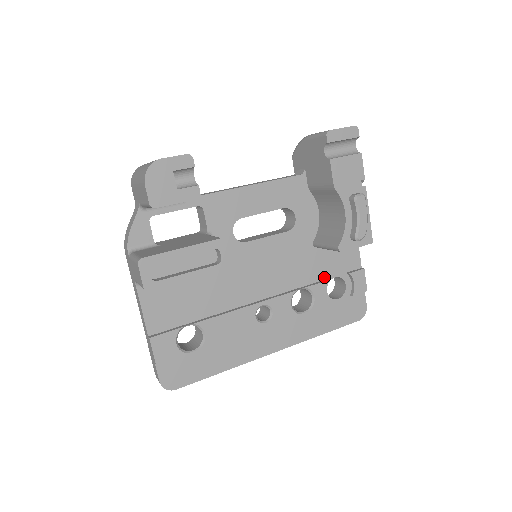
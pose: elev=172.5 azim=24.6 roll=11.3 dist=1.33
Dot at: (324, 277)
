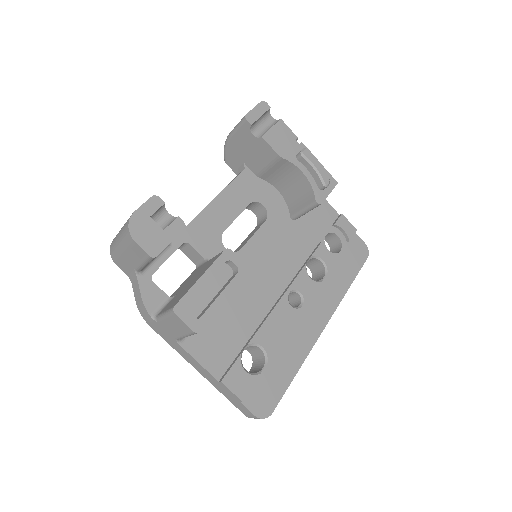
Dot at: (318, 240)
